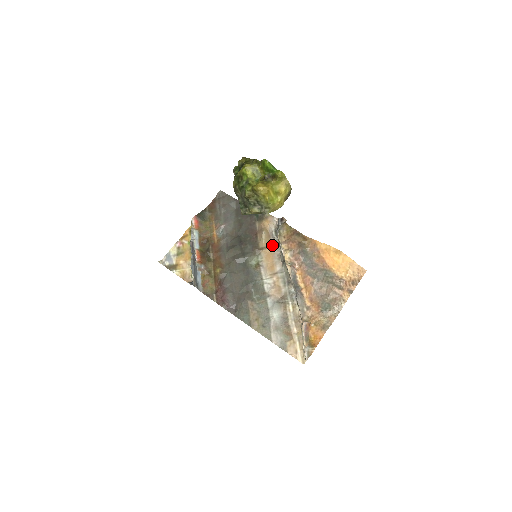
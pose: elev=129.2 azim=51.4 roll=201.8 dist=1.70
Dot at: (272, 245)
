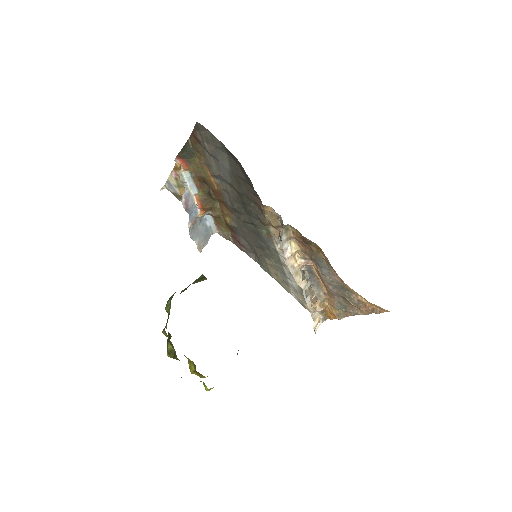
Dot at: (281, 227)
